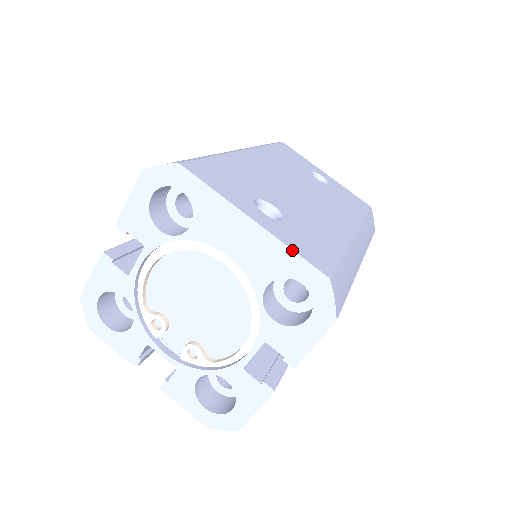
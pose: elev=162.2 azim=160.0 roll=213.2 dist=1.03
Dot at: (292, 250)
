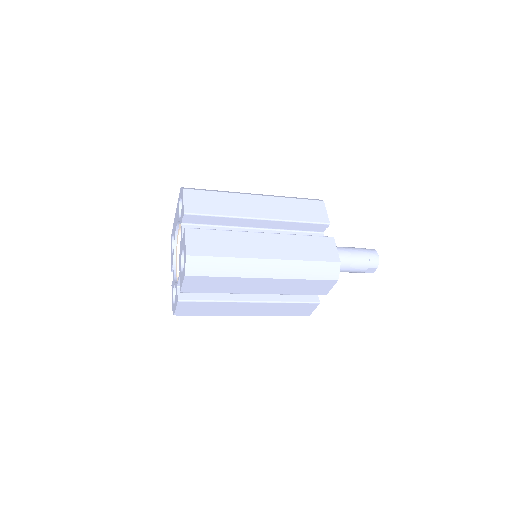
Dot at: (178, 200)
